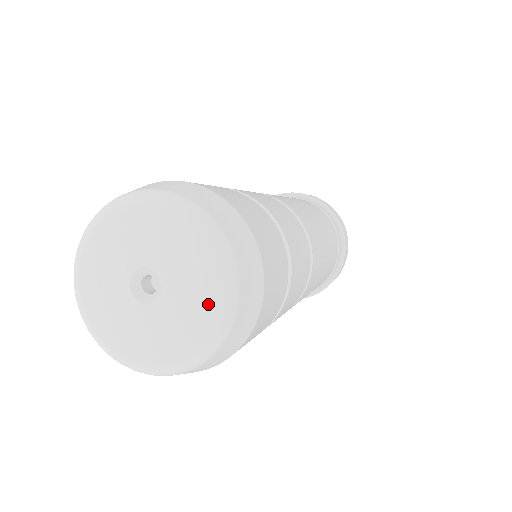
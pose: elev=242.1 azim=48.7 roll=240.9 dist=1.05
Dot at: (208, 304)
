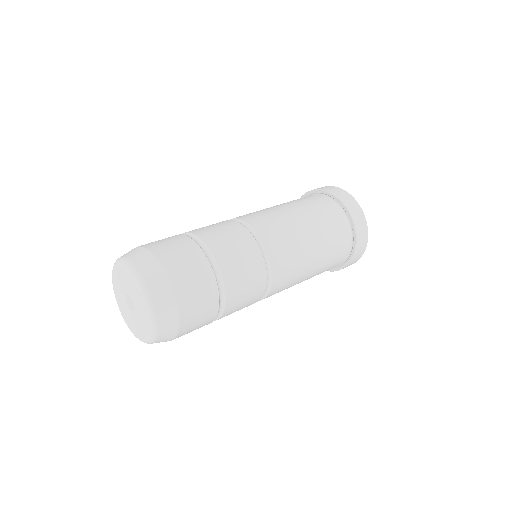
Dot at: (143, 307)
